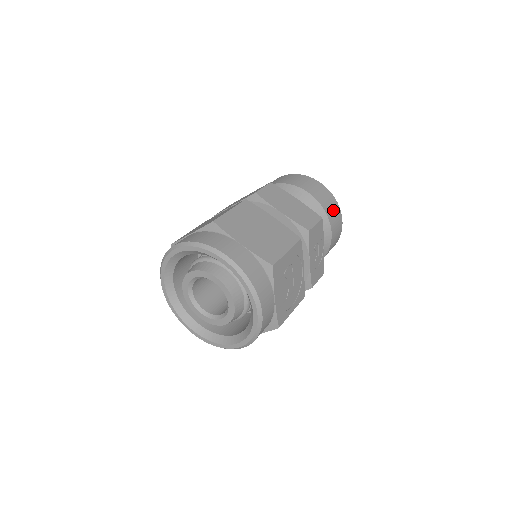
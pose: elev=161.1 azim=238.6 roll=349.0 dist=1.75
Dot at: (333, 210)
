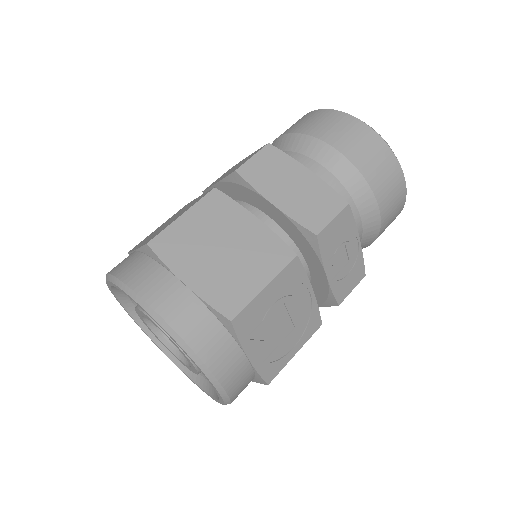
Dot at: (384, 172)
